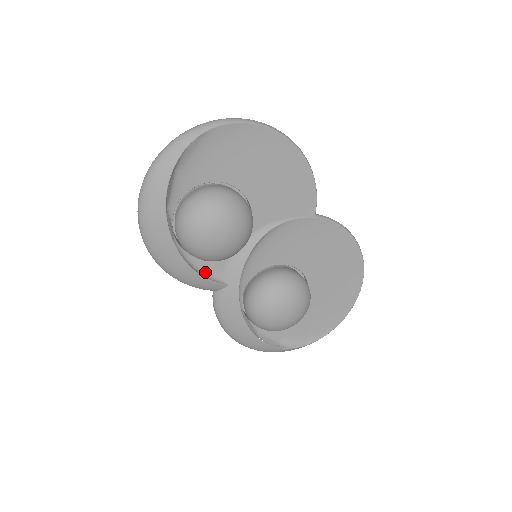
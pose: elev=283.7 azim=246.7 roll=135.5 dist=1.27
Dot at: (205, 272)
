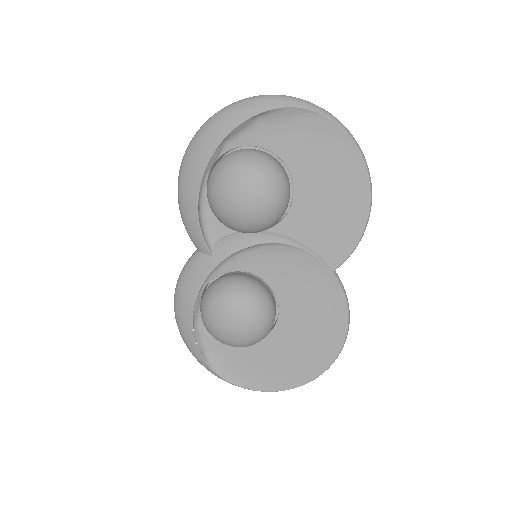
Dot at: (205, 225)
